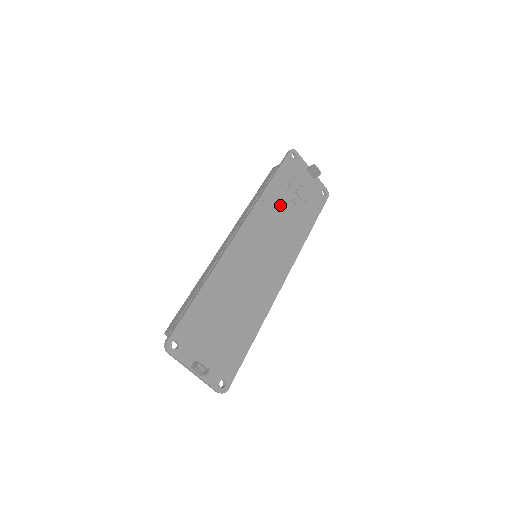
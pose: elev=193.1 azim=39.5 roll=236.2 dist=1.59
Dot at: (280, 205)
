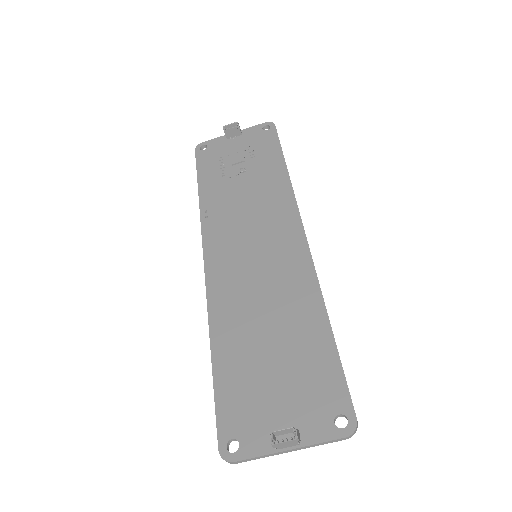
Dot at: (228, 193)
